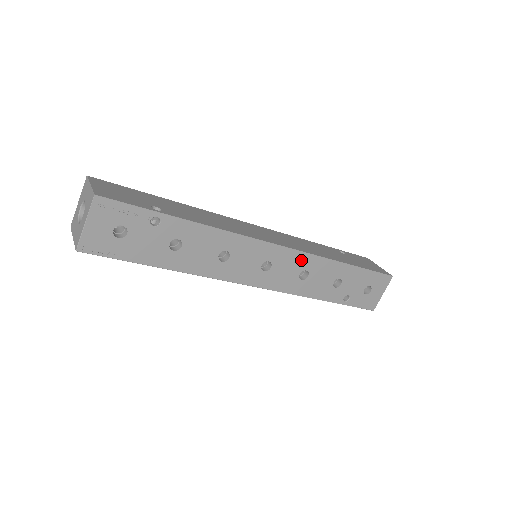
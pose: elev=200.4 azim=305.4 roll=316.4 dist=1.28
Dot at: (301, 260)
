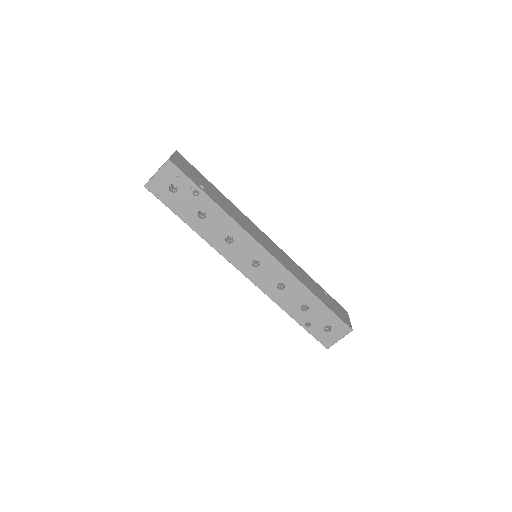
Dot at: (283, 274)
